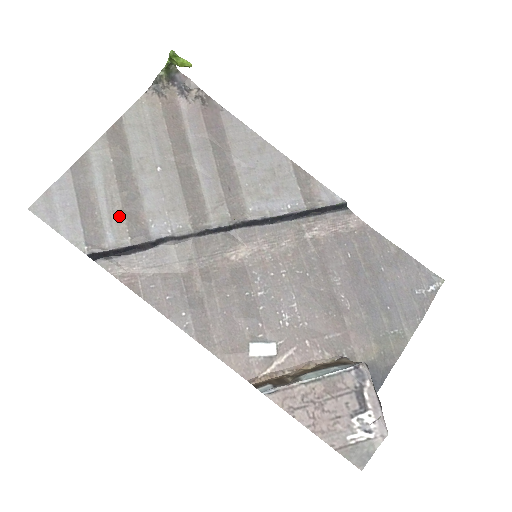
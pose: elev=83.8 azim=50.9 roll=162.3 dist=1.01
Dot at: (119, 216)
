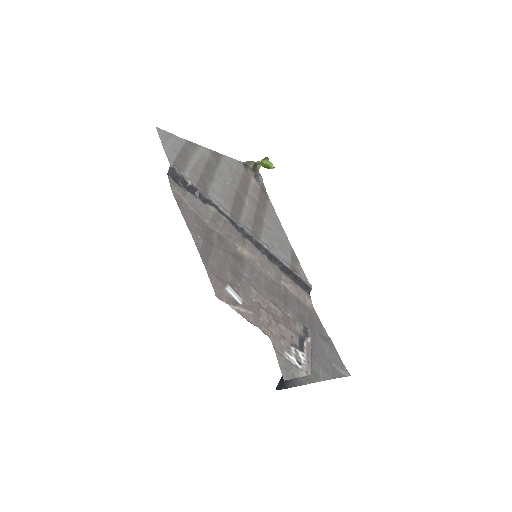
Dot at: (197, 174)
